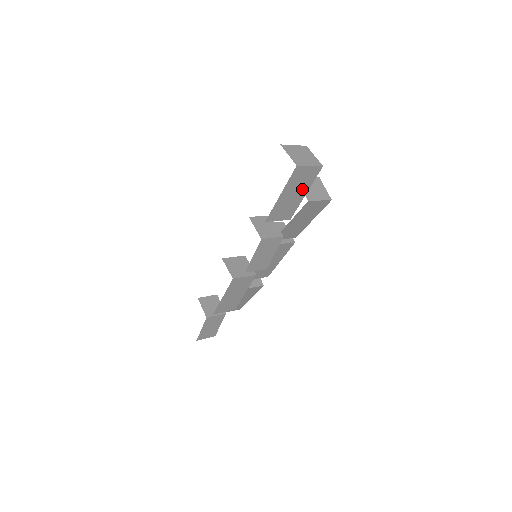
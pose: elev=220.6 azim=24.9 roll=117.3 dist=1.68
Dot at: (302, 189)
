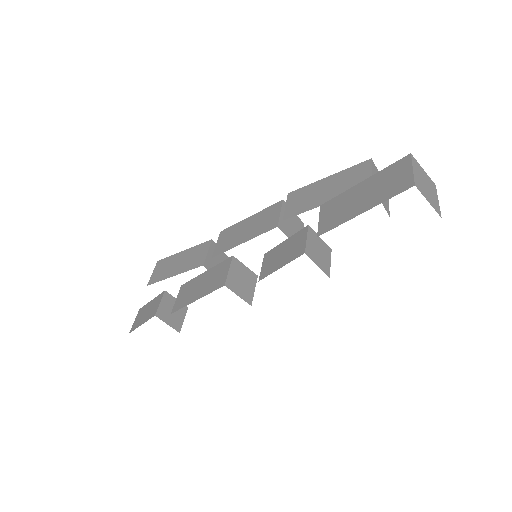
Dot at: occluded
